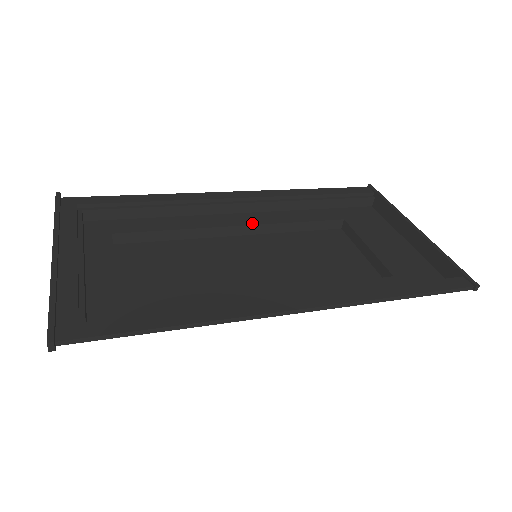
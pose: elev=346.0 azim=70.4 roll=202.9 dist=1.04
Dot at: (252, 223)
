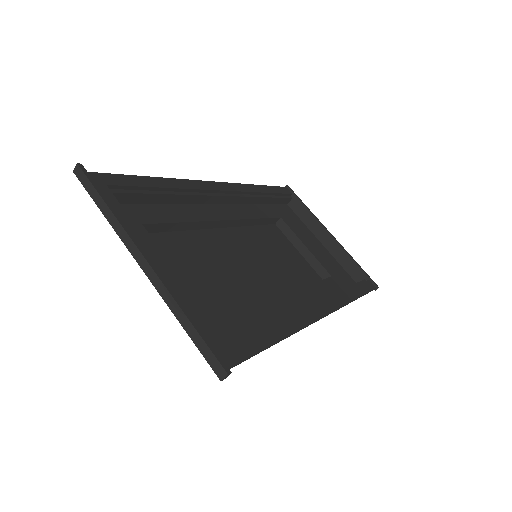
Dot at: (234, 217)
